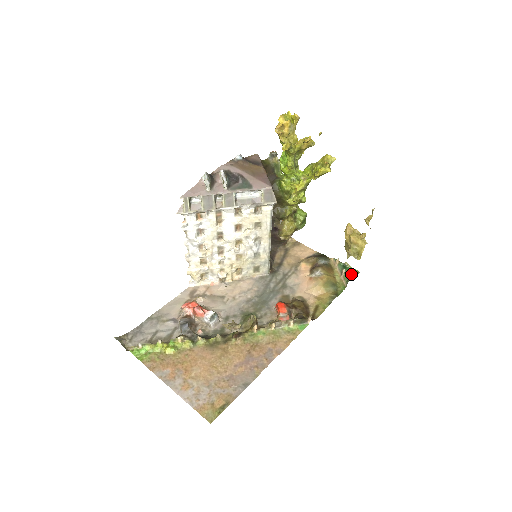
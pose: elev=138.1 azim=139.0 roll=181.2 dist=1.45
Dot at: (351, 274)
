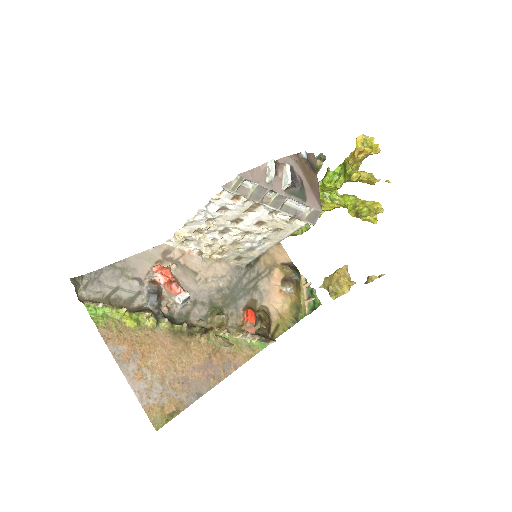
Dot at: (315, 303)
